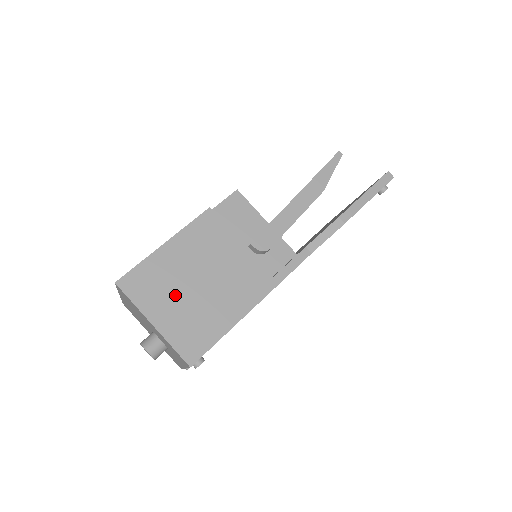
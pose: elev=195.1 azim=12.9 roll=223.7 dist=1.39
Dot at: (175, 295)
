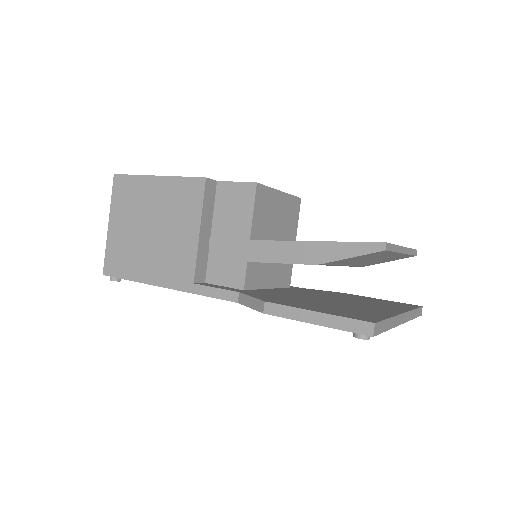
Dot at: (132, 220)
